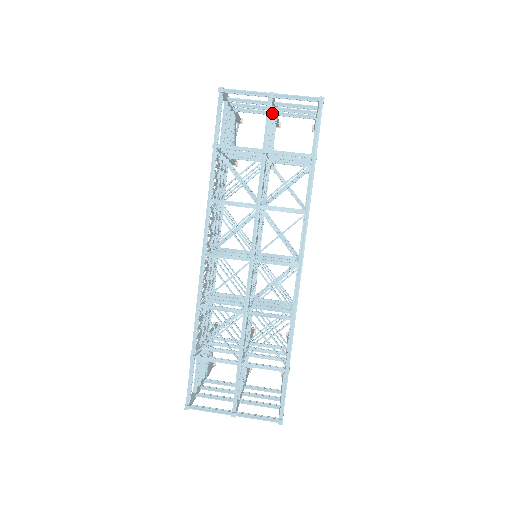
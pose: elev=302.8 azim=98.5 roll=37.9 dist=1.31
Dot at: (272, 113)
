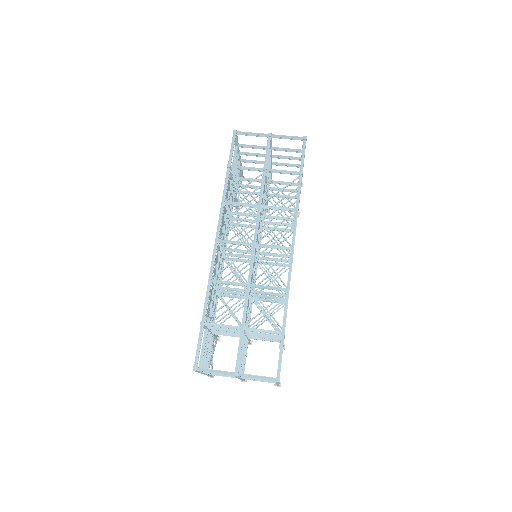
Dot at: (269, 154)
